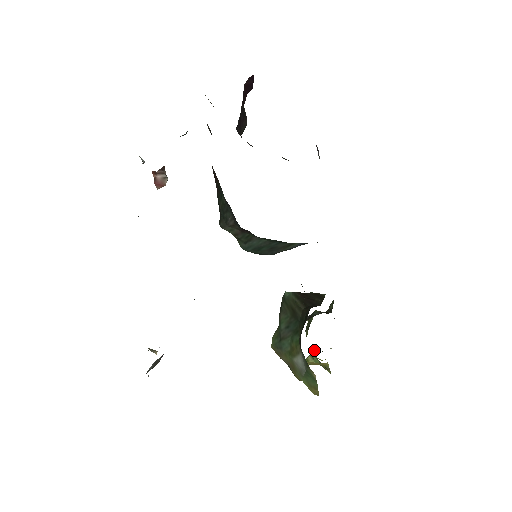
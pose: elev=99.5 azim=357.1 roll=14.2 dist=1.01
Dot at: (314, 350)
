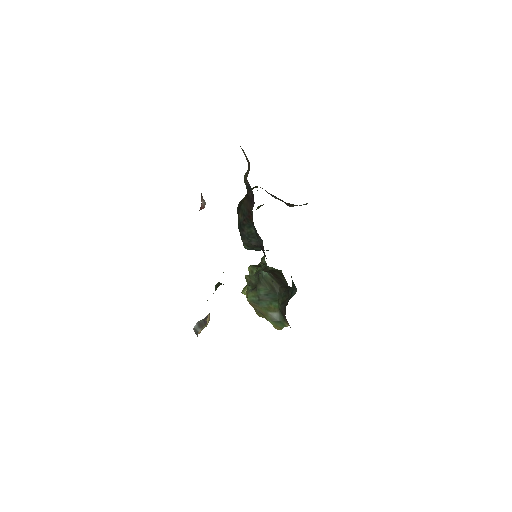
Dot at: occluded
